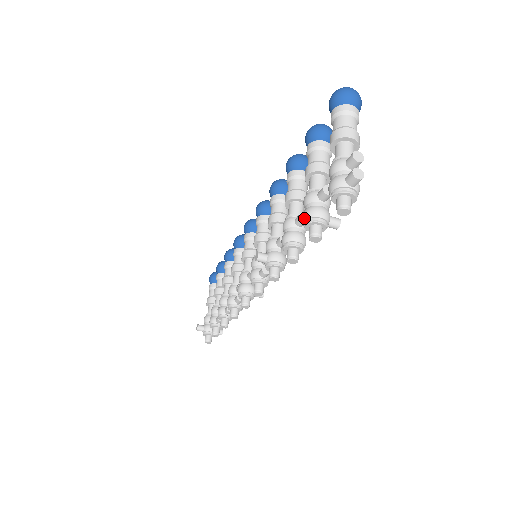
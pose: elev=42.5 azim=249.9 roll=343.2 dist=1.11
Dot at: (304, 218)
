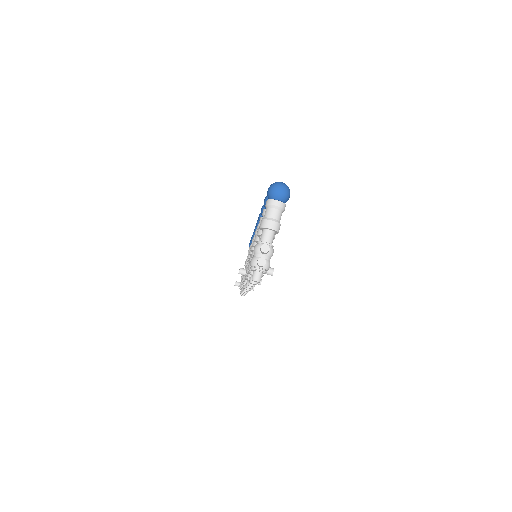
Dot at: (248, 268)
